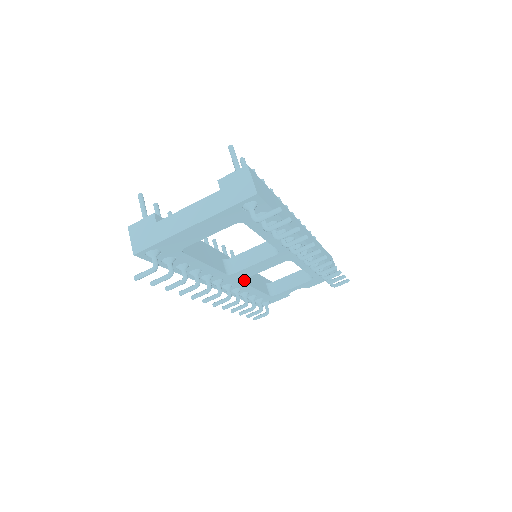
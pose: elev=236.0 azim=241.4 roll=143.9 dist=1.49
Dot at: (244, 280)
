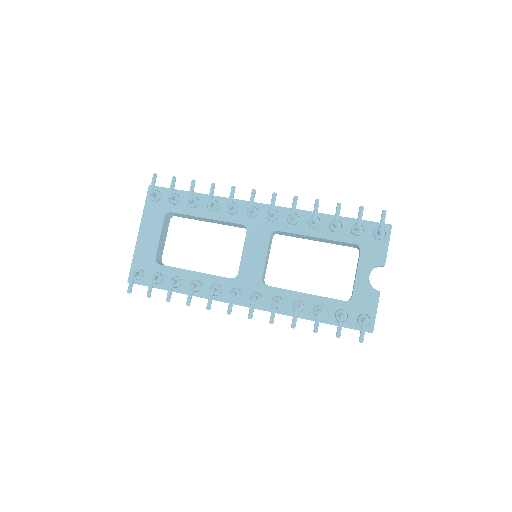
Dot at: (274, 287)
